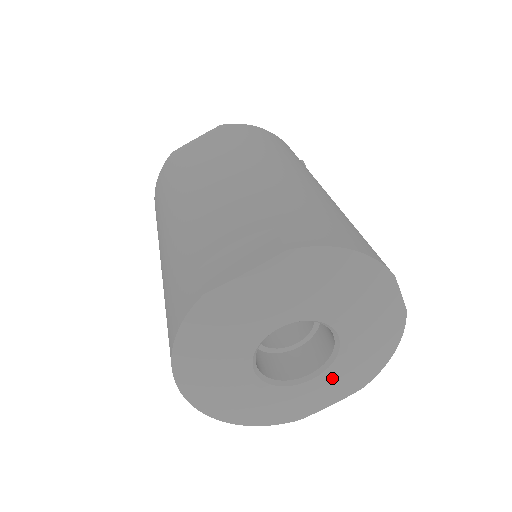
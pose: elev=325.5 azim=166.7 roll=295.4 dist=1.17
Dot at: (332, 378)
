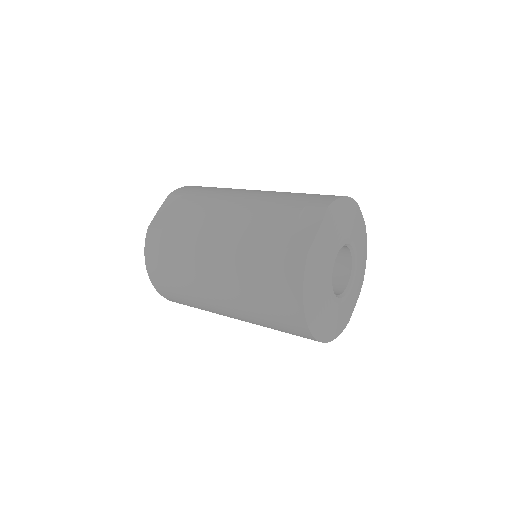
Dot at: (356, 280)
